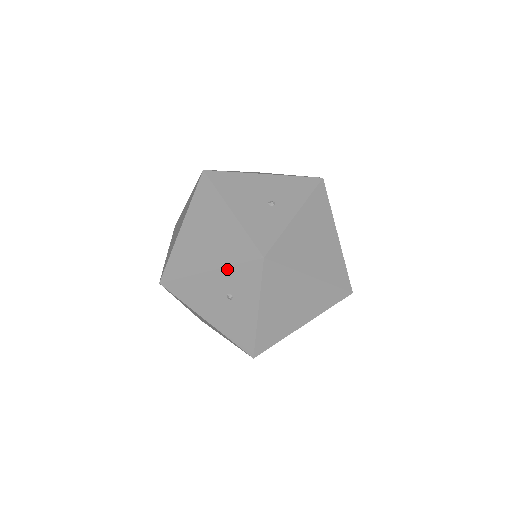
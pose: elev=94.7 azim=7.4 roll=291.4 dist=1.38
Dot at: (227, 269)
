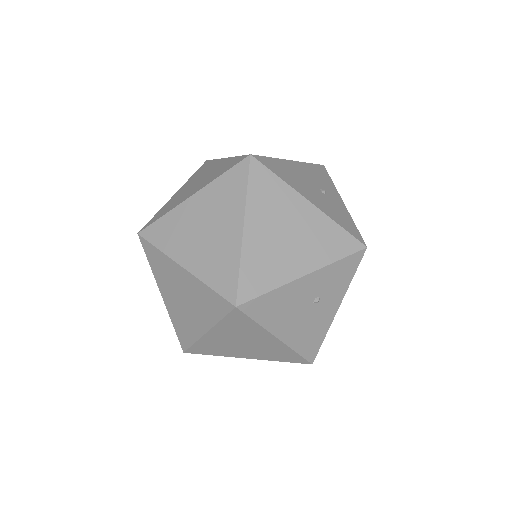
Dot at: (327, 268)
